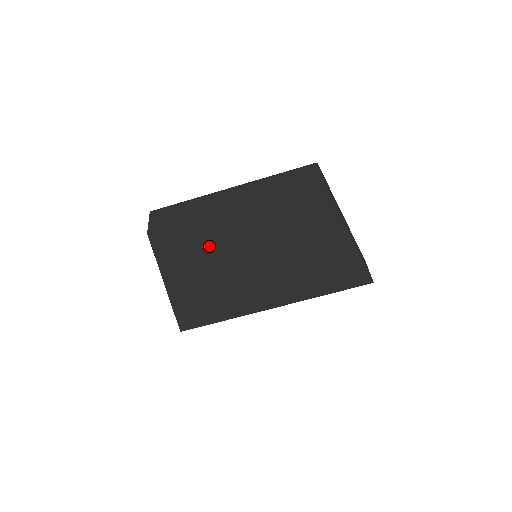
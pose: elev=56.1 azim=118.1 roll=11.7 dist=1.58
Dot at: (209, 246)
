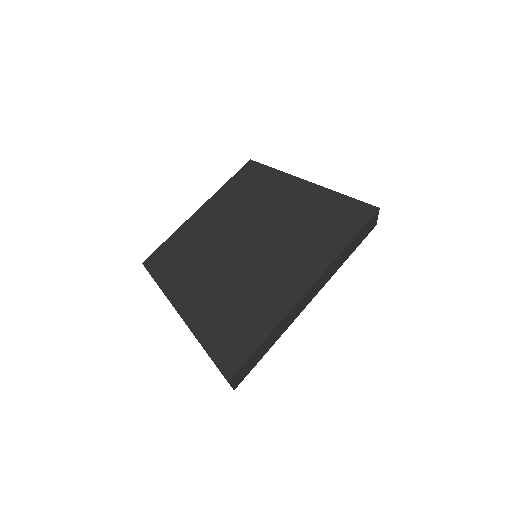
Dot at: (198, 249)
